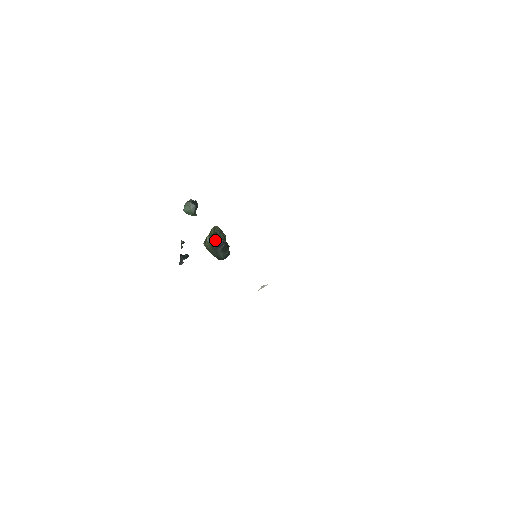
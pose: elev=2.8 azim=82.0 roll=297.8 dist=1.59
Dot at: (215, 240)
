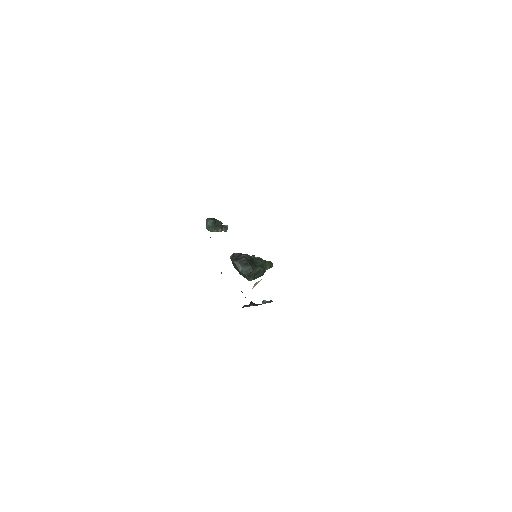
Dot at: (237, 256)
